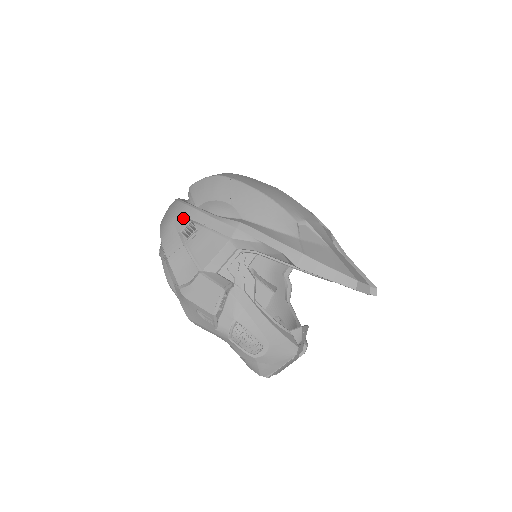
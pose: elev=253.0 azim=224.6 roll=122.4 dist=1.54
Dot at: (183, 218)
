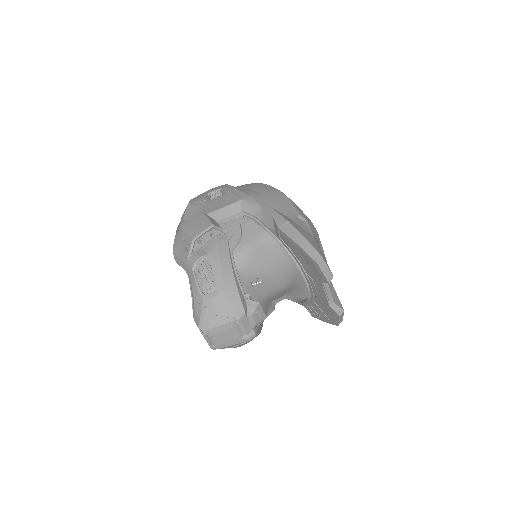
Dot at: (217, 188)
